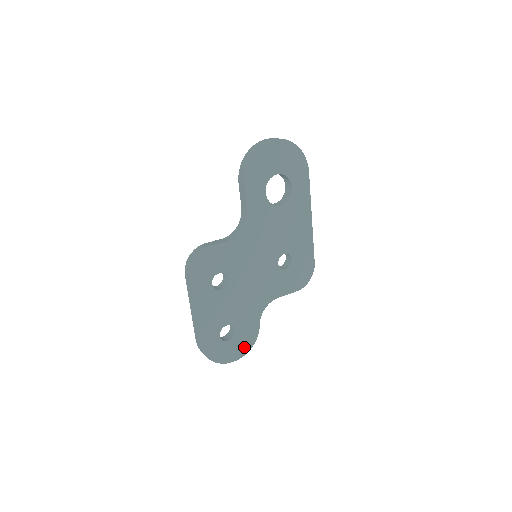
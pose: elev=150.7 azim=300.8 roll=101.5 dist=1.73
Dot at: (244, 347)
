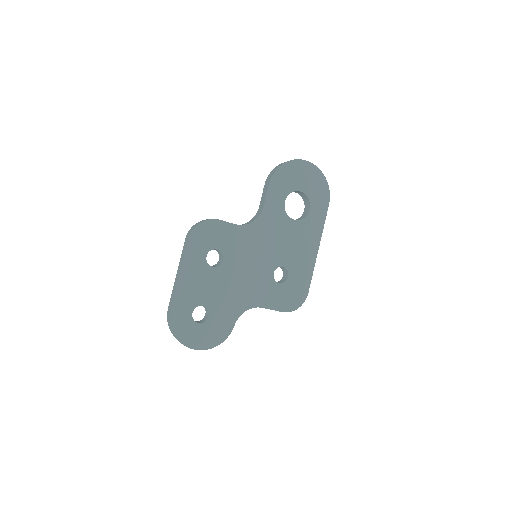
Dot at: (211, 340)
